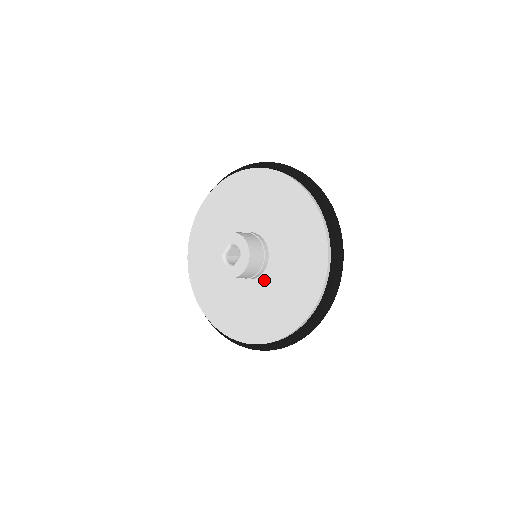
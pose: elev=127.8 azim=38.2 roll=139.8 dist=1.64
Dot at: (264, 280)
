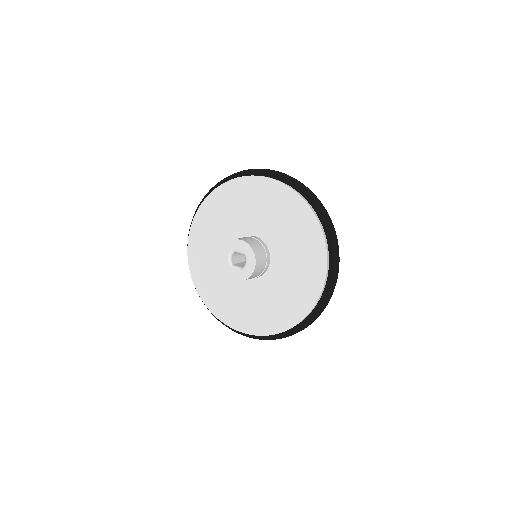
Dot at: (241, 281)
